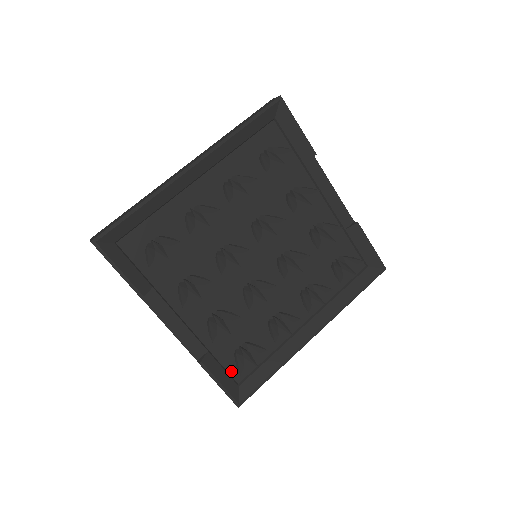
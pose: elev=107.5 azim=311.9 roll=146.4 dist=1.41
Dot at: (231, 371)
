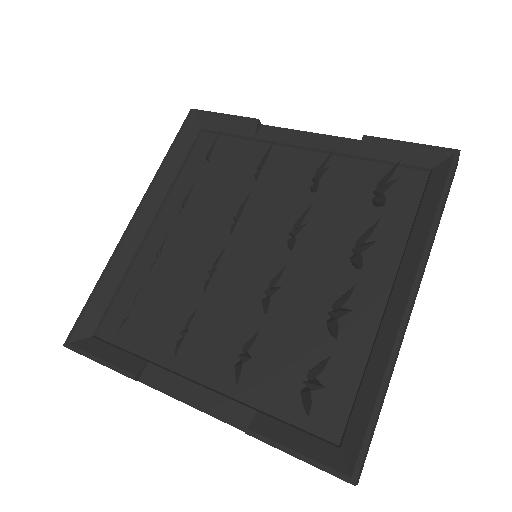
Dot at: (314, 428)
